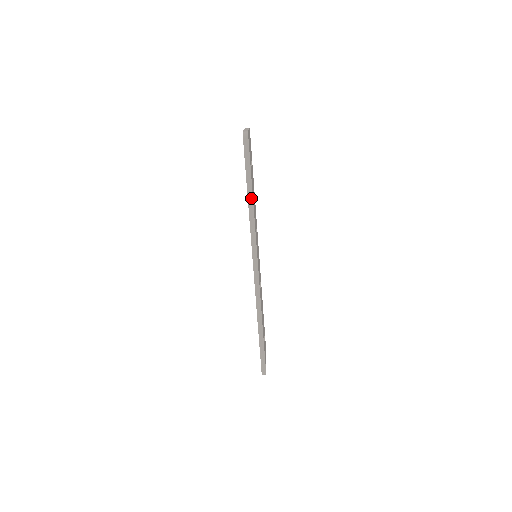
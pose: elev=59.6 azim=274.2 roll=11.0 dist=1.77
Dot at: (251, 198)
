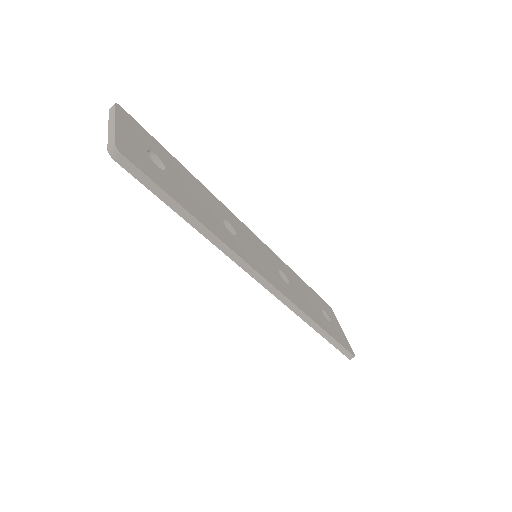
Dot at: (197, 224)
